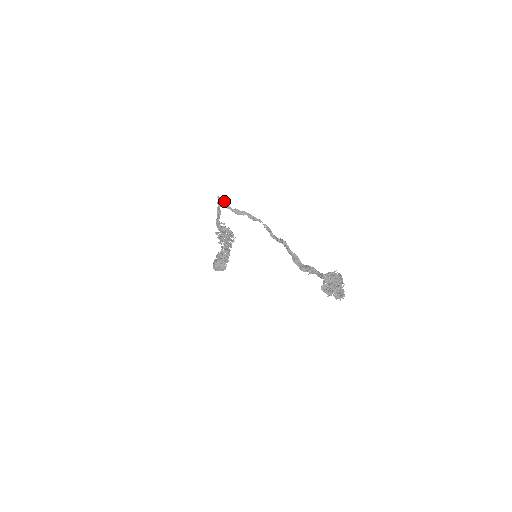
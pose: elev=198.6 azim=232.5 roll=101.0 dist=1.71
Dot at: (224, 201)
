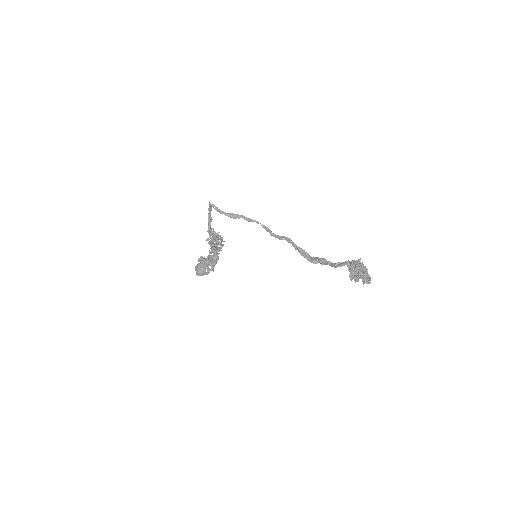
Dot at: (217, 207)
